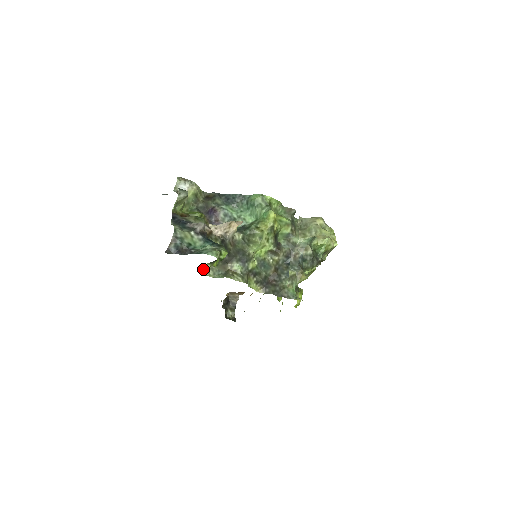
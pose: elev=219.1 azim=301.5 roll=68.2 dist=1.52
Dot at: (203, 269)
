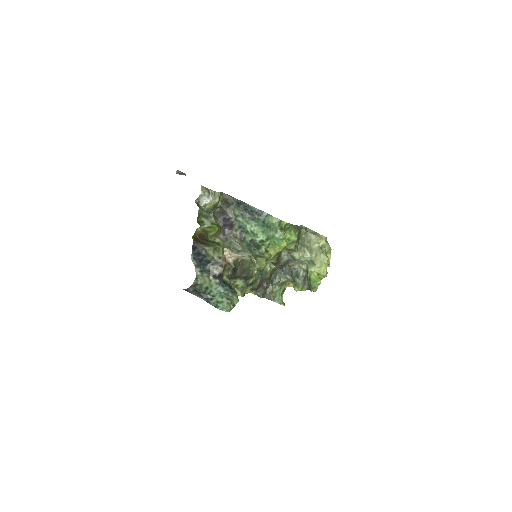
Dot at: occluded
